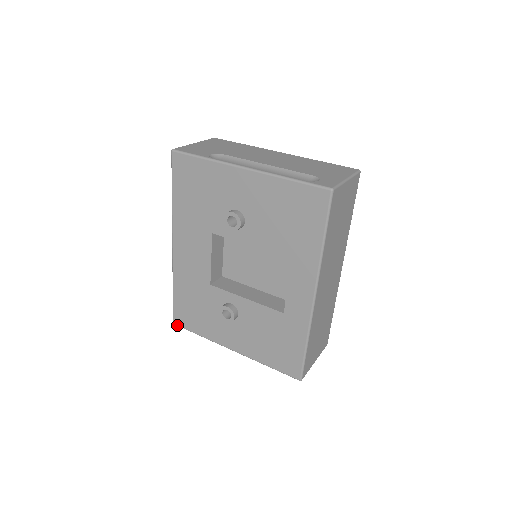
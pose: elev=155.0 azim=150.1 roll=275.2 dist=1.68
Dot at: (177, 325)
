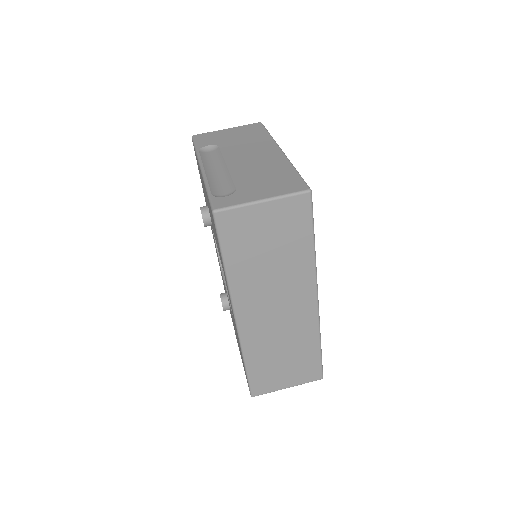
Dot at: occluded
